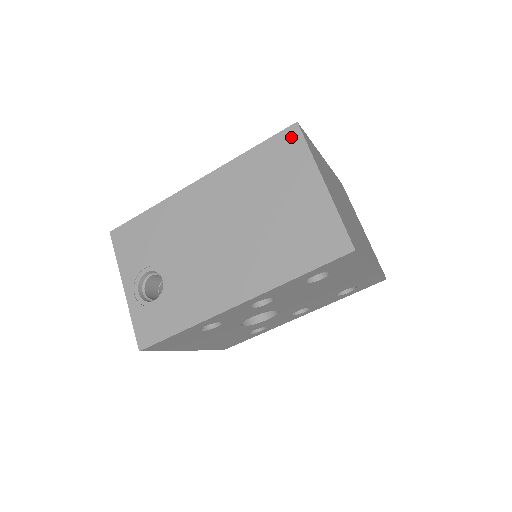
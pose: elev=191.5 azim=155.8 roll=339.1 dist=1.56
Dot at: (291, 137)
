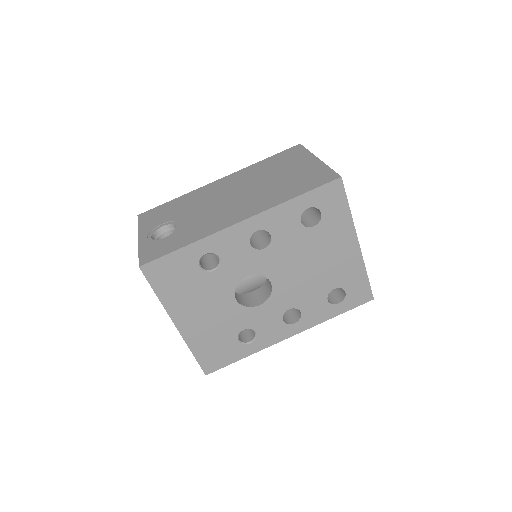
Dot at: (295, 149)
